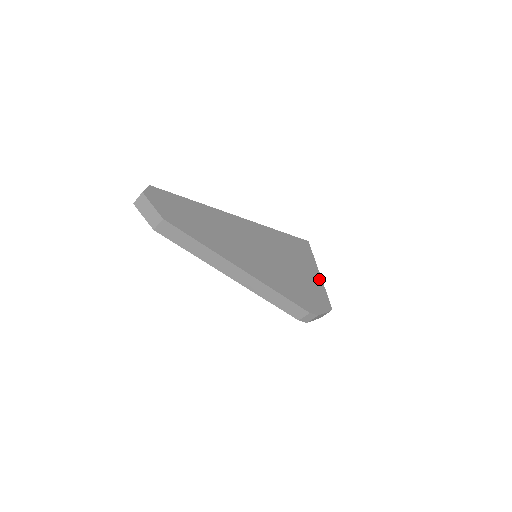
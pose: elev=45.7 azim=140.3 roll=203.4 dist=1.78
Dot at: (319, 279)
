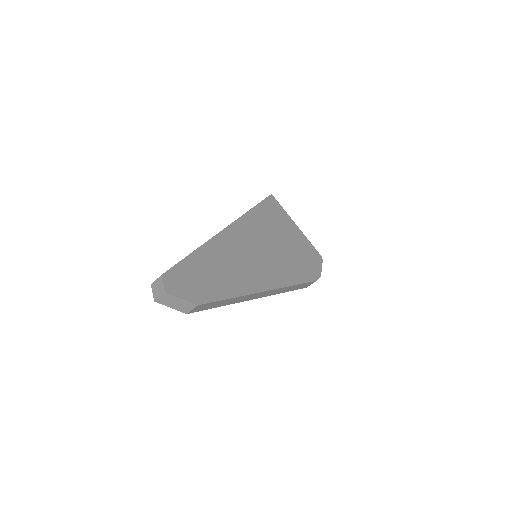
Dot at: (300, 233)
